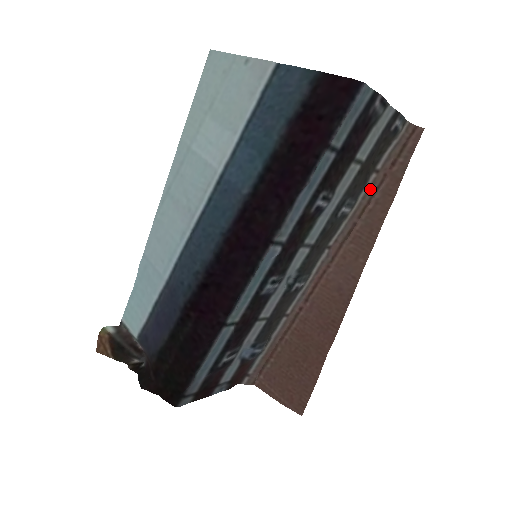
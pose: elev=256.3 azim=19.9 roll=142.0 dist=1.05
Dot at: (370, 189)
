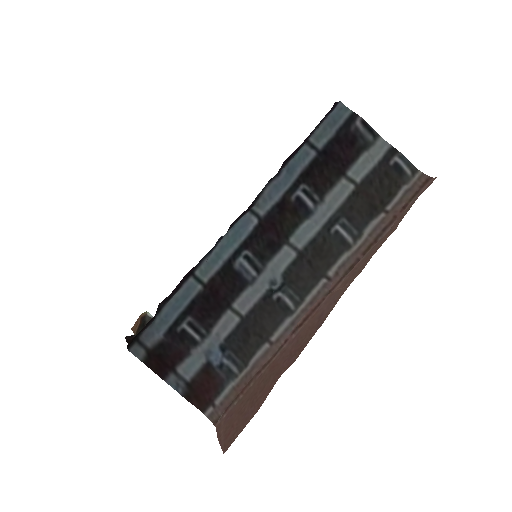
Dot at: (378, 227)
